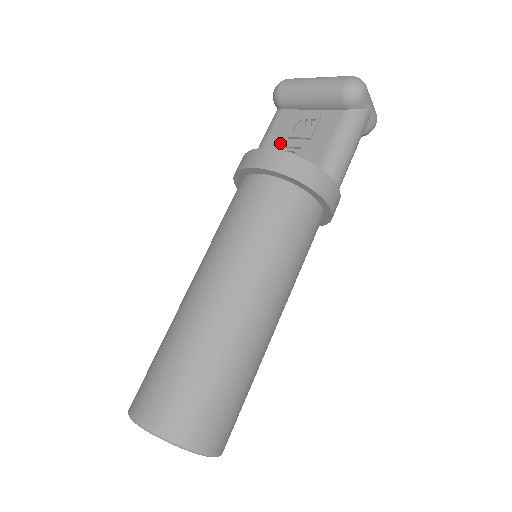
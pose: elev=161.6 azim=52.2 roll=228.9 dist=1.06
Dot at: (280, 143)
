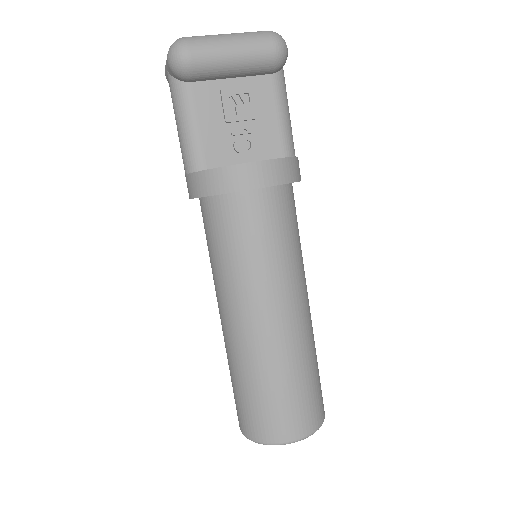
Dot at: (220, 131)
